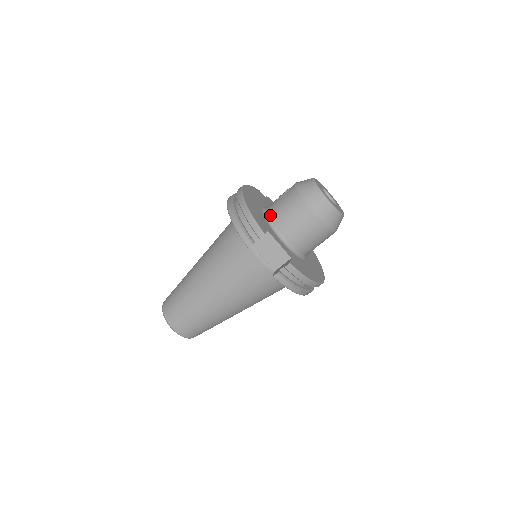
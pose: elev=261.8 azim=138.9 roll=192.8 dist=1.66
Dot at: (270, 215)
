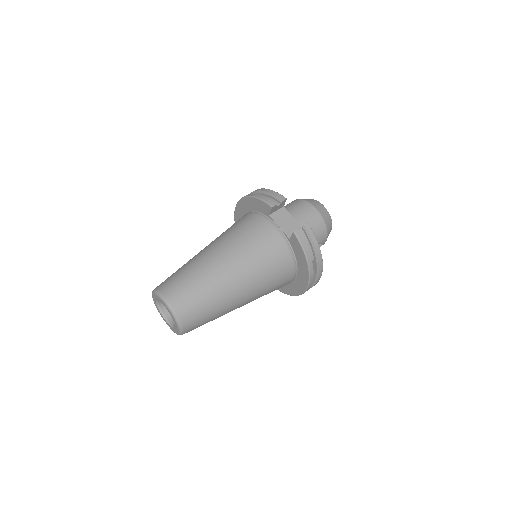
Dot at: occluded
